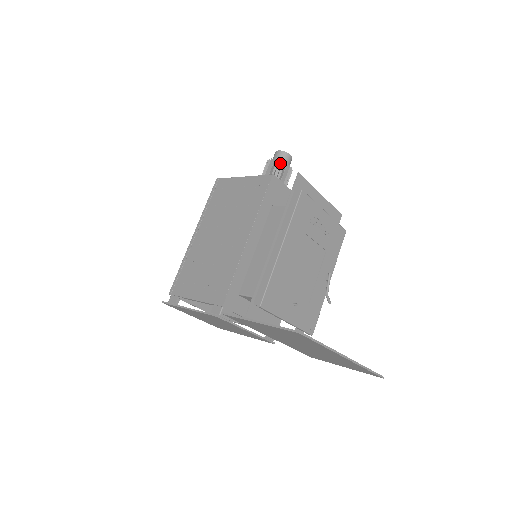
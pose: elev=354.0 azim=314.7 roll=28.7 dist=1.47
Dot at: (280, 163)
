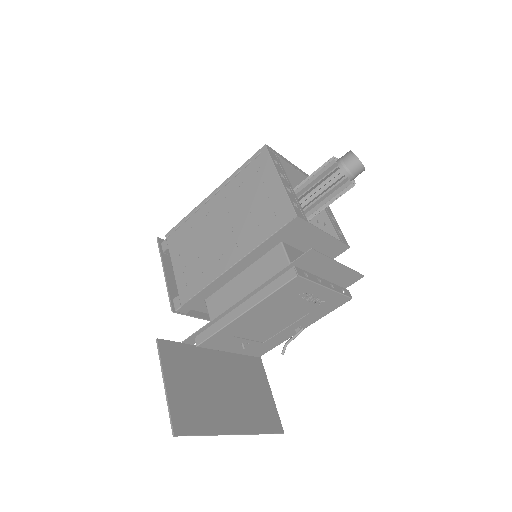
Dot at: (341, 174)
